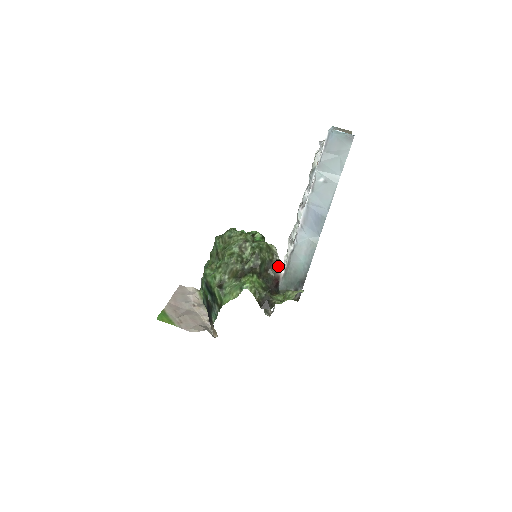
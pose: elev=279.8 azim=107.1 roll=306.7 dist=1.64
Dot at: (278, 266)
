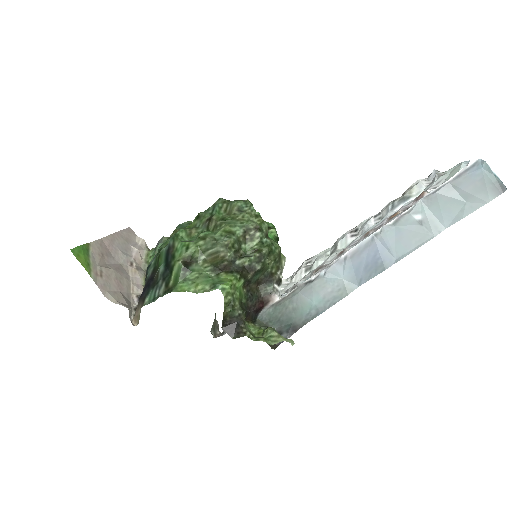
Dot at: (276, 287)
